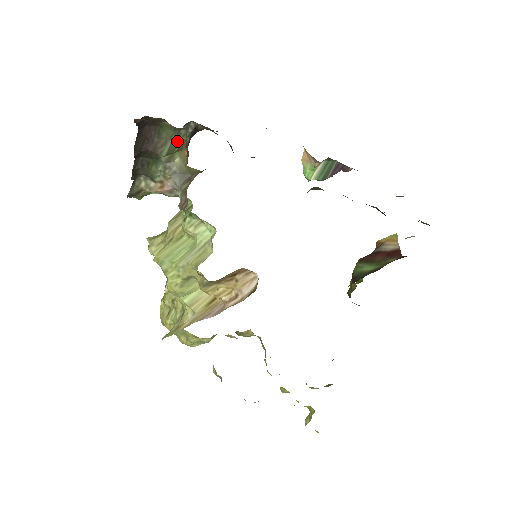
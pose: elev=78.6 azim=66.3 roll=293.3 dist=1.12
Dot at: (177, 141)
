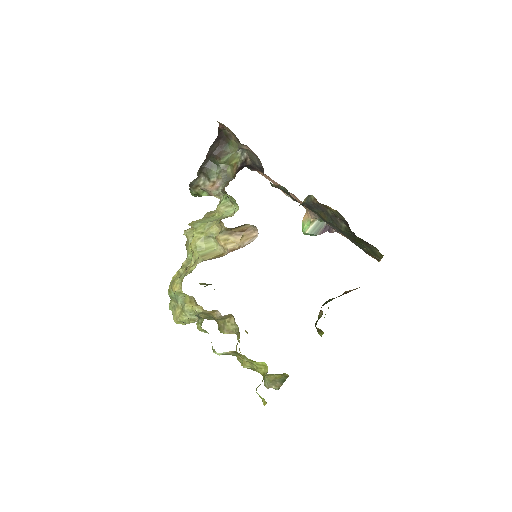
Dot at: (234, 159)
